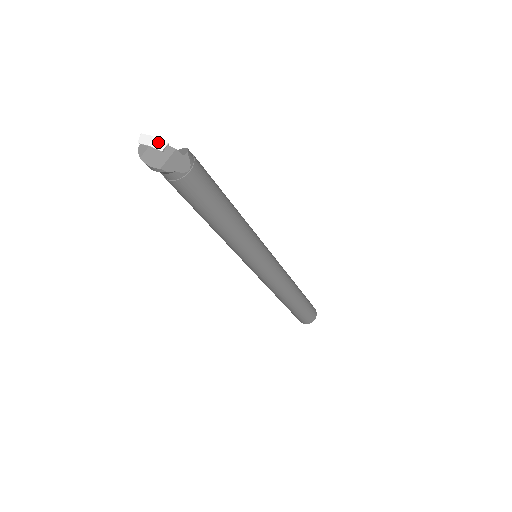
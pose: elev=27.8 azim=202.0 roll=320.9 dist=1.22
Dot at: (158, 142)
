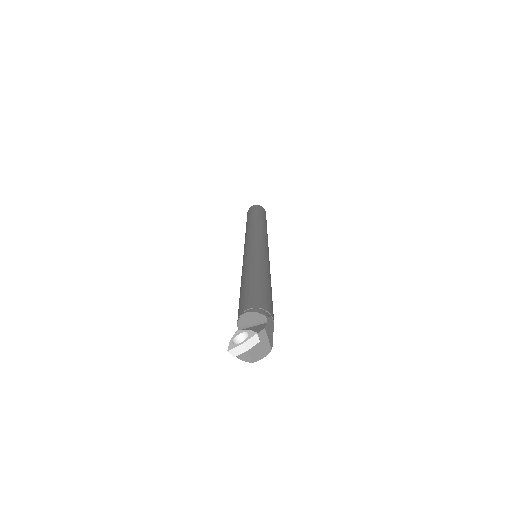
Dot at: (251, 341)
